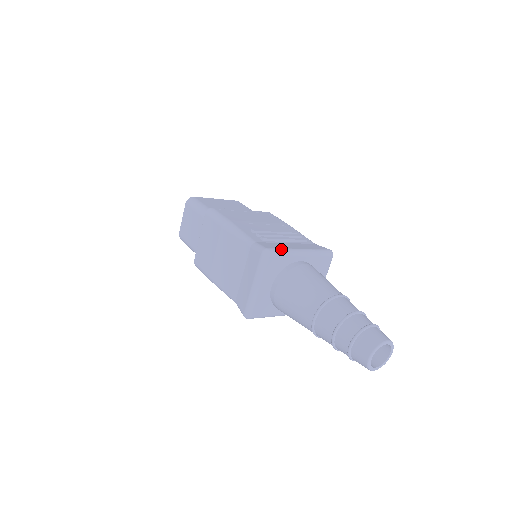
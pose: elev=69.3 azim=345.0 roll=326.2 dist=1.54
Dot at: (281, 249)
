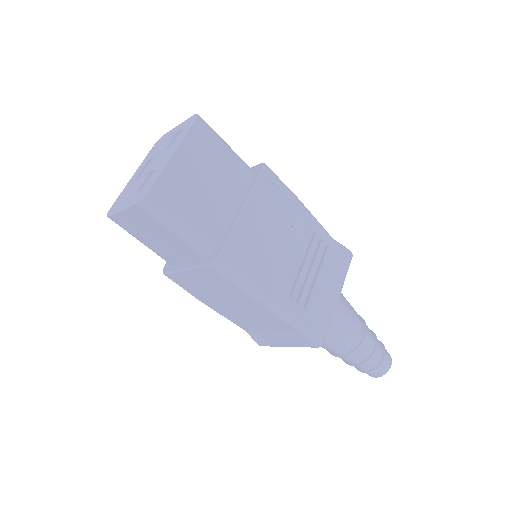
Dot at: (330, 323)
